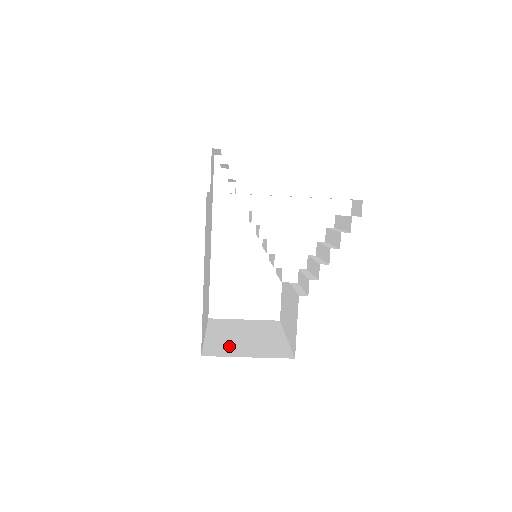
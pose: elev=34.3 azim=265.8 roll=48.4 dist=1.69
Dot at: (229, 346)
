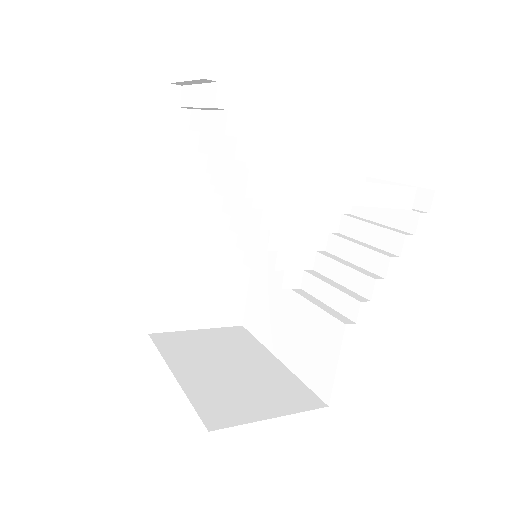
Dot at: (228, 396)
